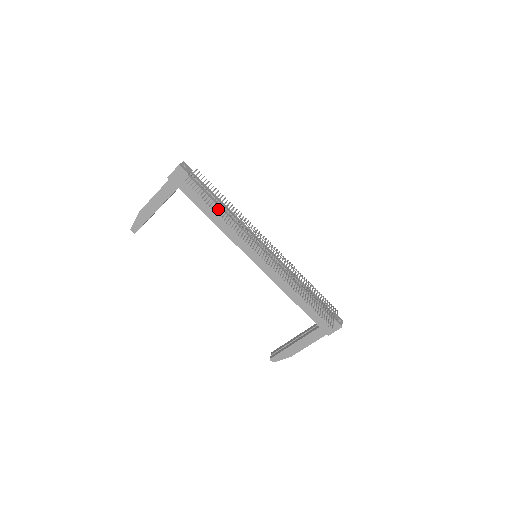
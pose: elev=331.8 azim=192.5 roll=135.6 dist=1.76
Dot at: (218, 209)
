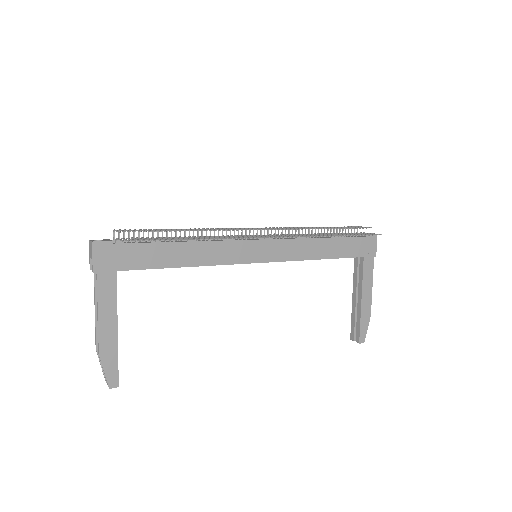
Dot at: (179, 246)
